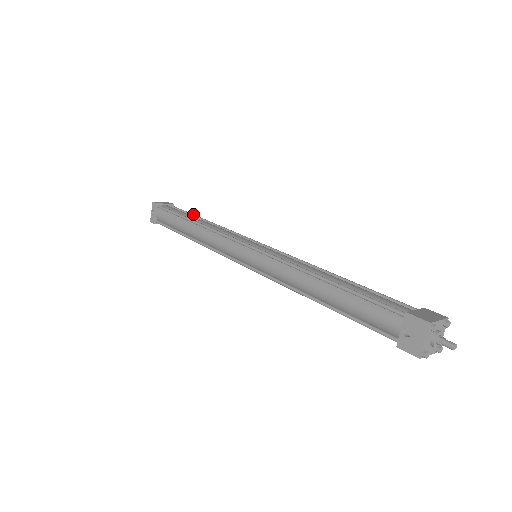
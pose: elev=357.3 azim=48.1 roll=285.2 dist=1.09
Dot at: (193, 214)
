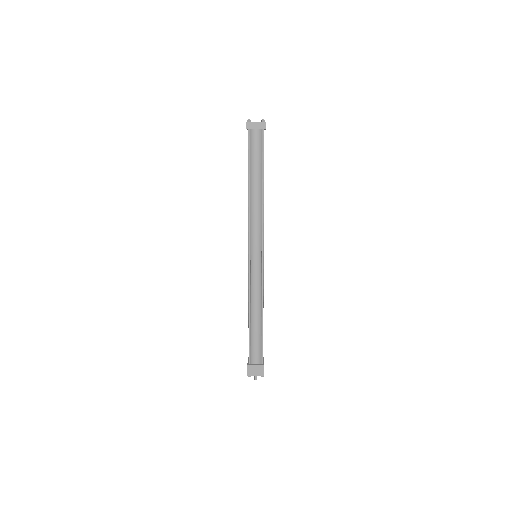
Dot at: (263, 167)
